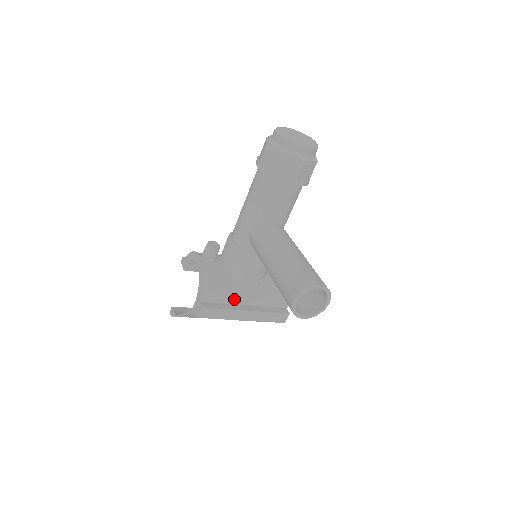
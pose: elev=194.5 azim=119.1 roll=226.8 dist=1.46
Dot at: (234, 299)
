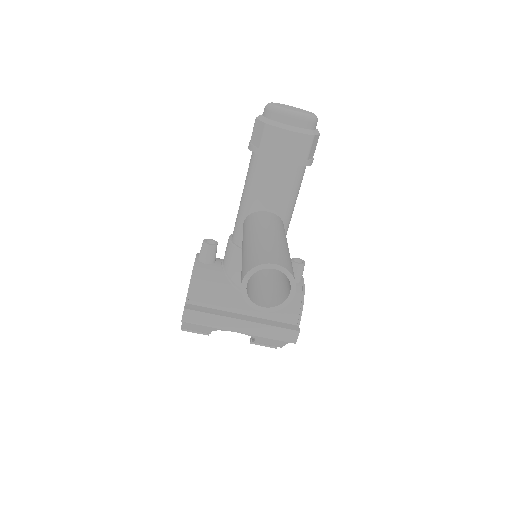
Dot at: (229, 305)
